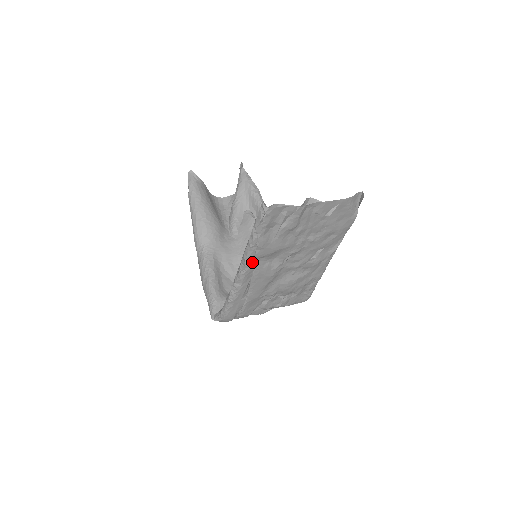
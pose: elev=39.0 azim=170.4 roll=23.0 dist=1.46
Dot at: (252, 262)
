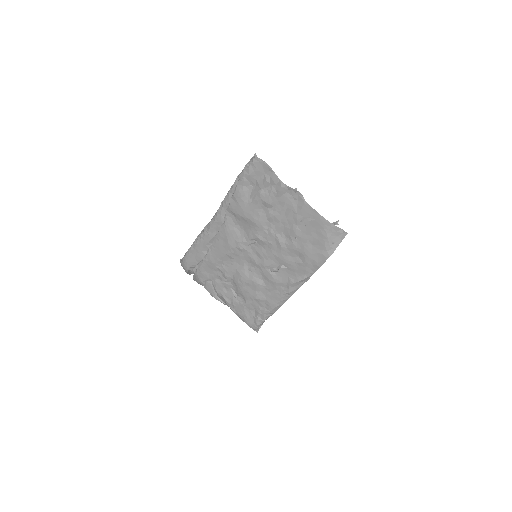
Dot at: (225, 212)
